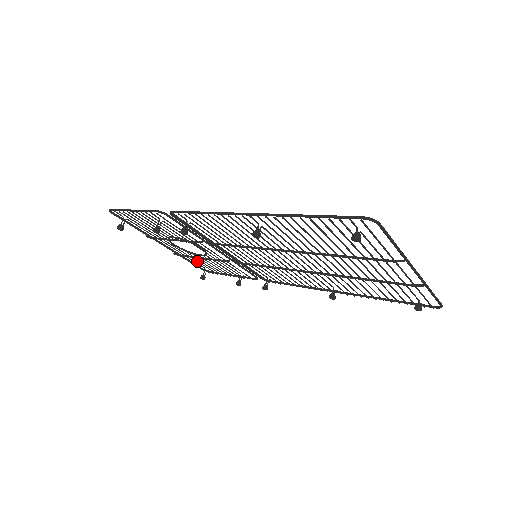
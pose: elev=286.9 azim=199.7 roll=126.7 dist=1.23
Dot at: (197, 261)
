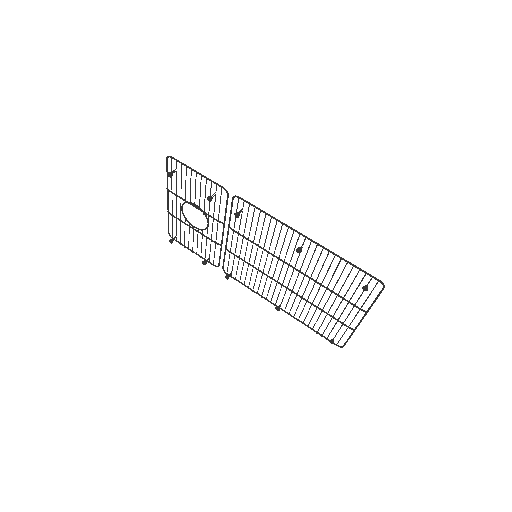
Dot at: occluded
